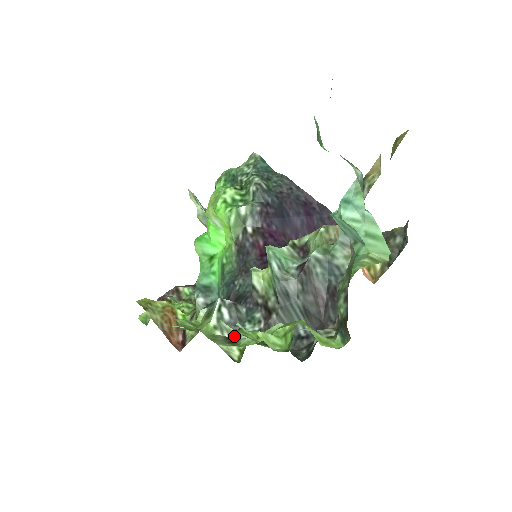
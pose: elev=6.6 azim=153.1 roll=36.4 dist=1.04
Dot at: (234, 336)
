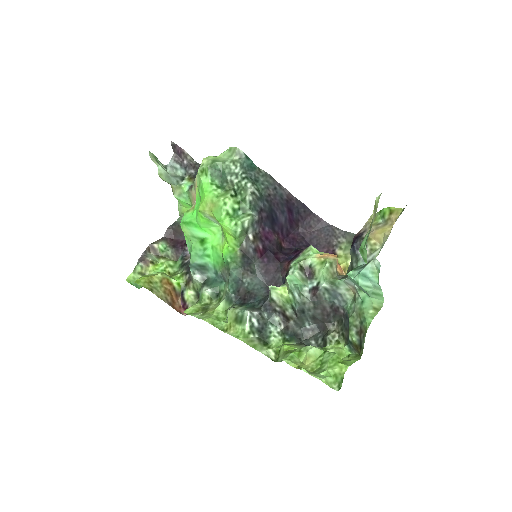
Dot at: (264, 337)
